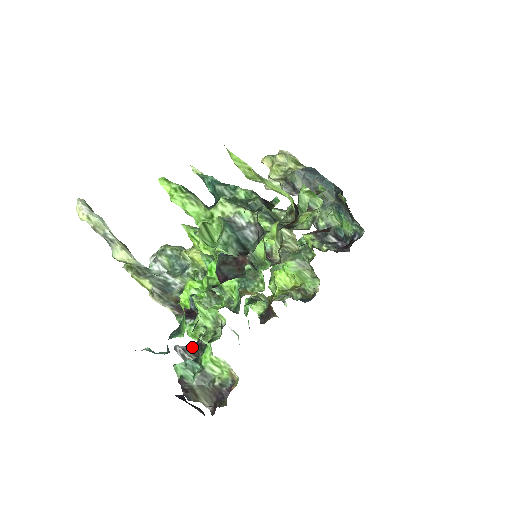
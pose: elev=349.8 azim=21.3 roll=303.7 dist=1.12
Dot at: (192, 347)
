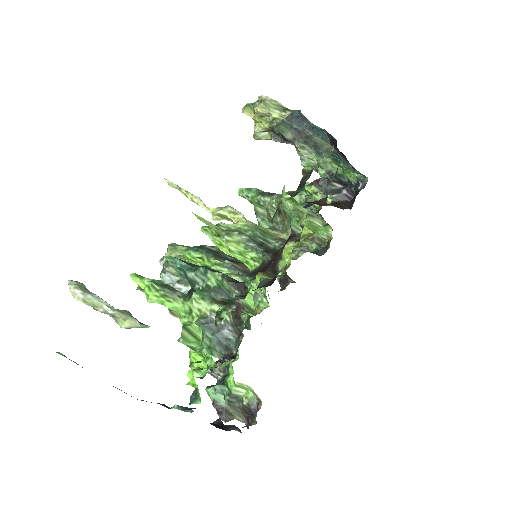
Dot at: (218, 364)
